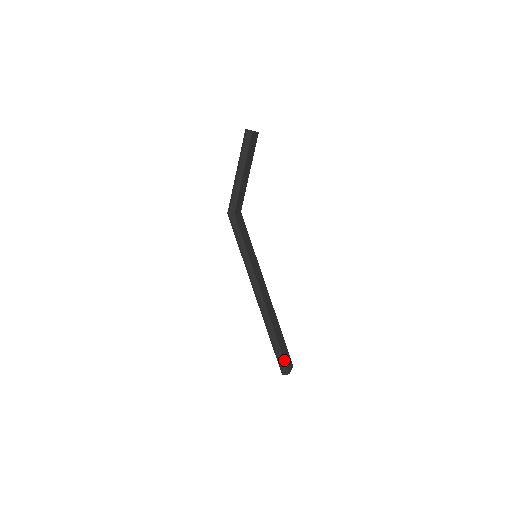
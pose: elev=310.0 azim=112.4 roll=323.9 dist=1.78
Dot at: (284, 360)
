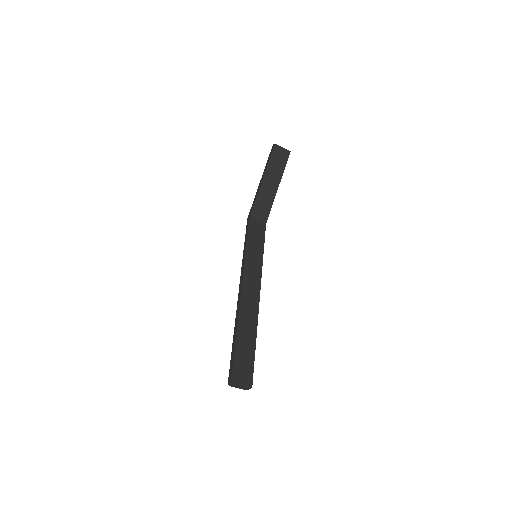
Dot at: (233, 363)
